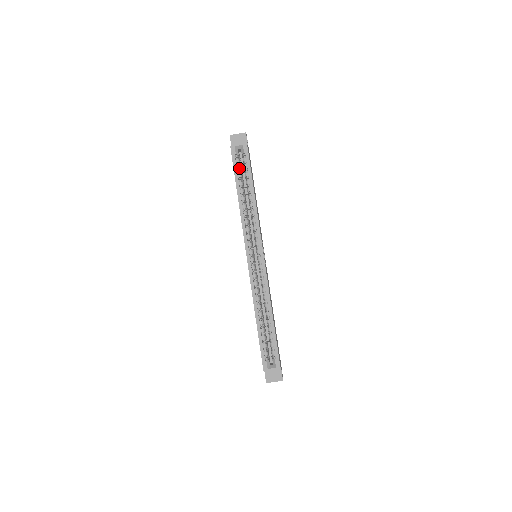
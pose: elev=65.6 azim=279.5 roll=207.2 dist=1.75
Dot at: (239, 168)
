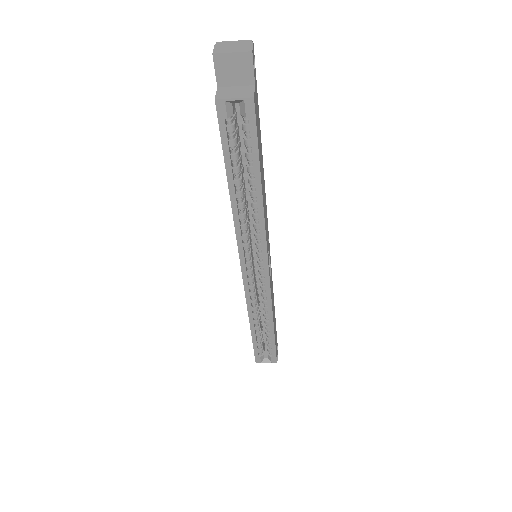
Dot at: (233, 143)
